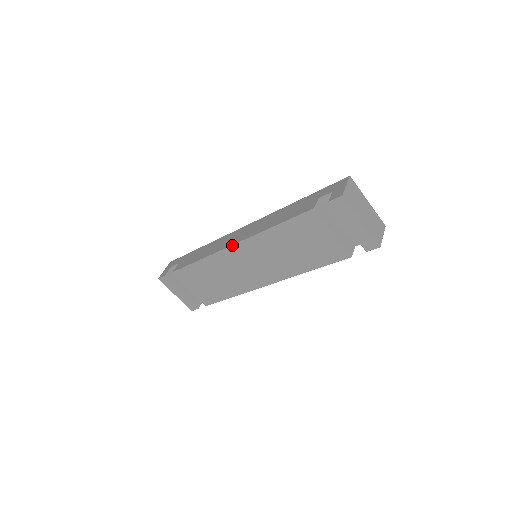
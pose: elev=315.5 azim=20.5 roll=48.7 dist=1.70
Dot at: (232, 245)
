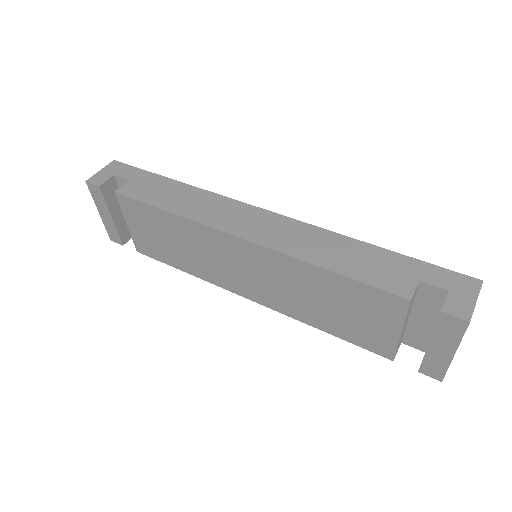
Dot at: (239, 237)
